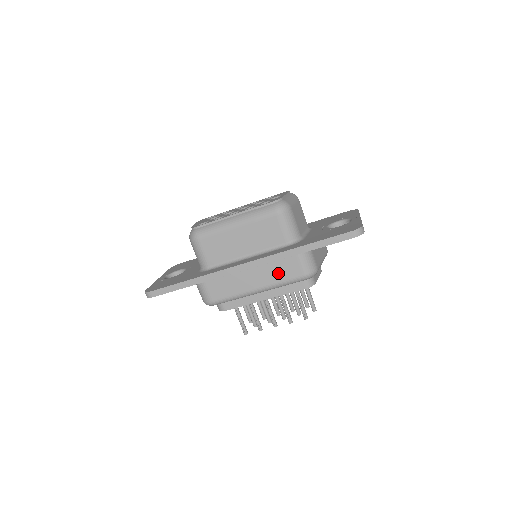
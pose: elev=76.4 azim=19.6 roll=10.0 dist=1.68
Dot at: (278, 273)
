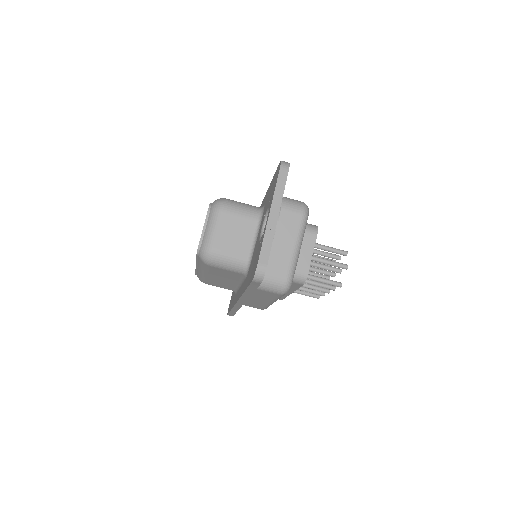
Dot at: (264, 296)
